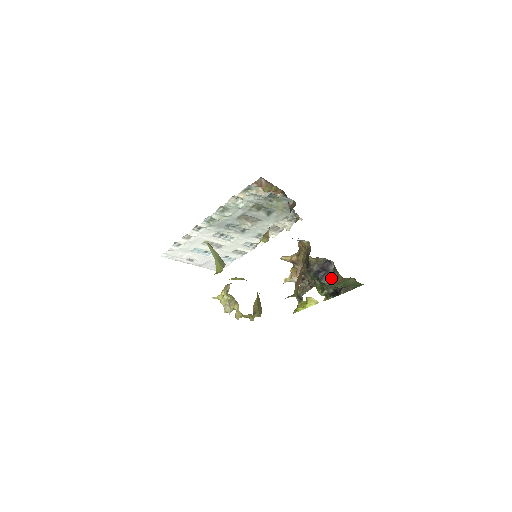
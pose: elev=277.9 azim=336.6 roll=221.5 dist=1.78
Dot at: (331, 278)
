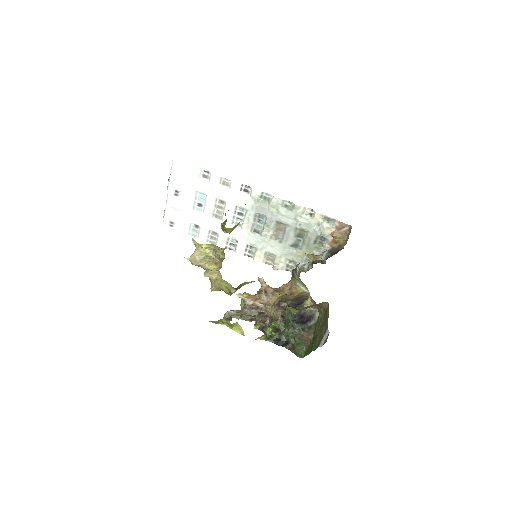
Dot at: (304, 330)
